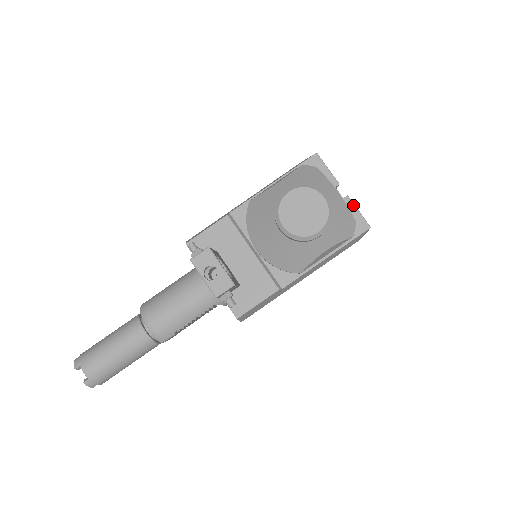
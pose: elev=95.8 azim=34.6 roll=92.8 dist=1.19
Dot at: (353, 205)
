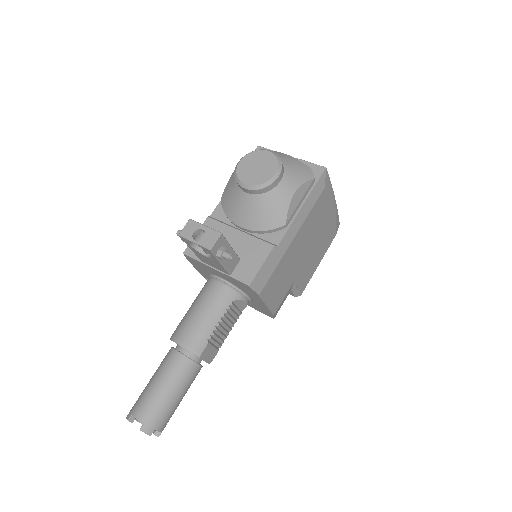
Dot at: (304, 161)
